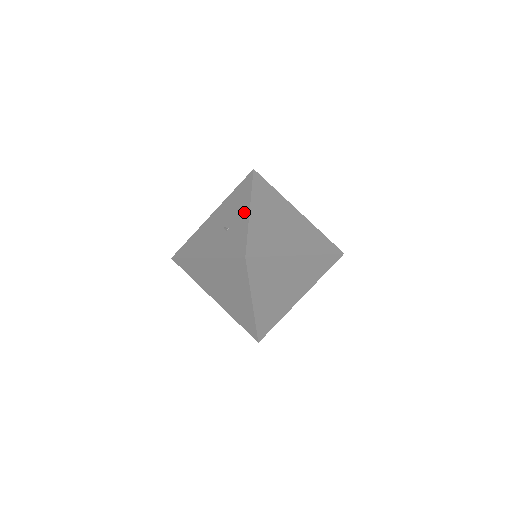
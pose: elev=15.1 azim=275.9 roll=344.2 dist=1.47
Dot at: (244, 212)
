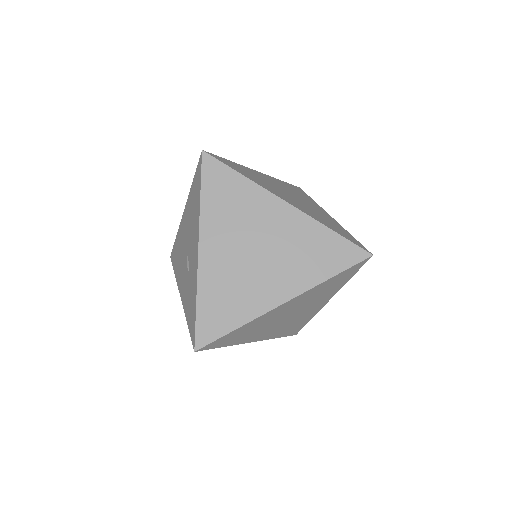
Dot at: (195, 251)
